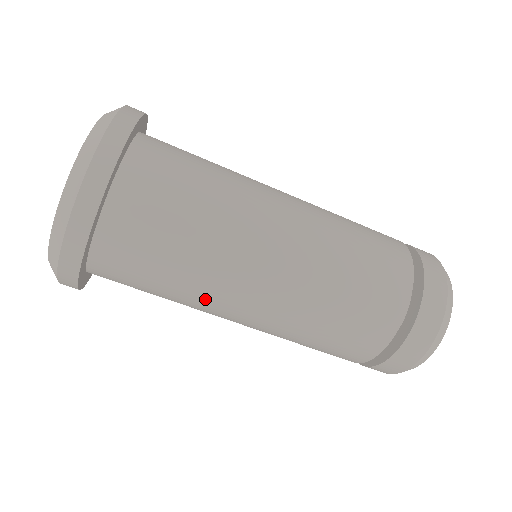
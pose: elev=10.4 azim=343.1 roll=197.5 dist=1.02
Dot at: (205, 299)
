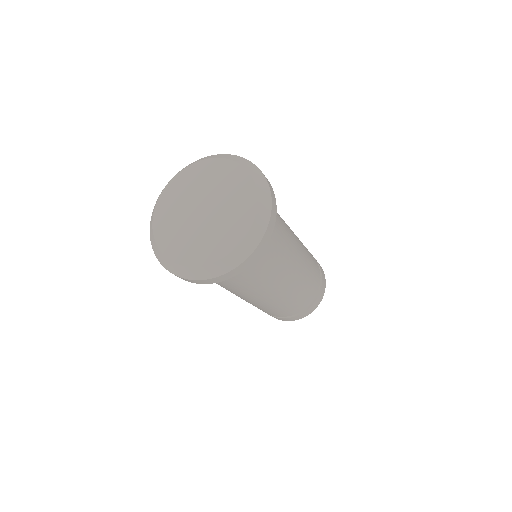
Dot at: (274, 278)
